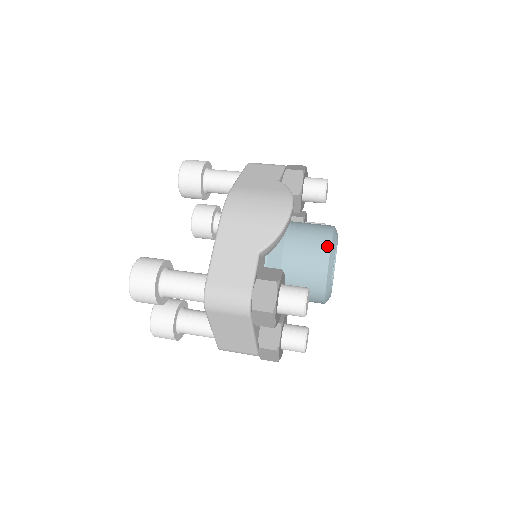
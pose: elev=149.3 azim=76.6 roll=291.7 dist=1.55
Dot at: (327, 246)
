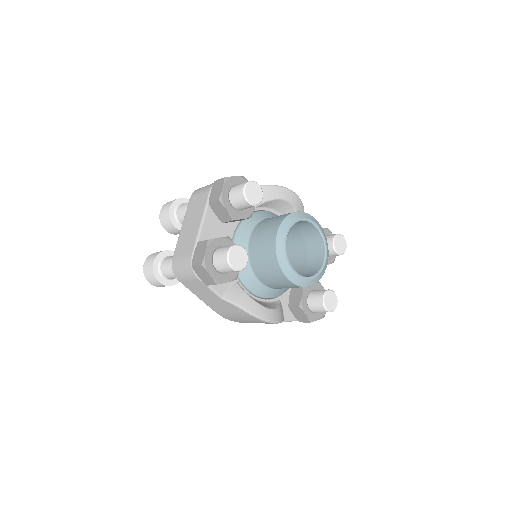
Dot at: occluded
